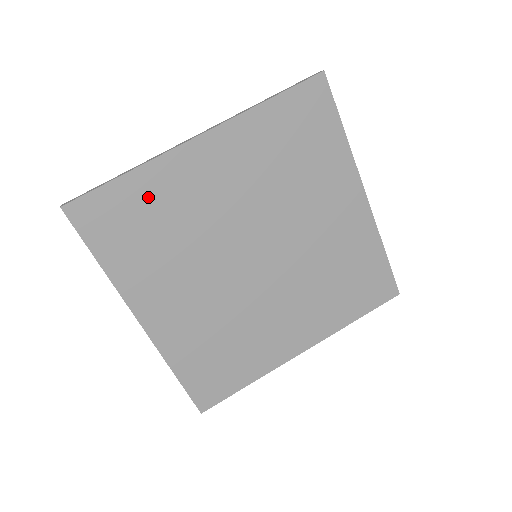
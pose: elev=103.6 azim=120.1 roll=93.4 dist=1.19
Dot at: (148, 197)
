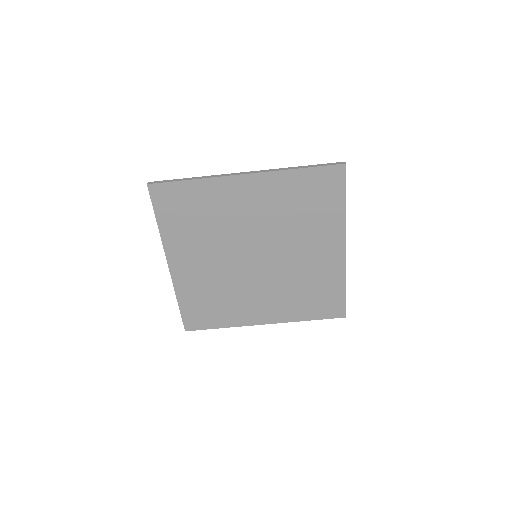
Dot at: (201, 197)
